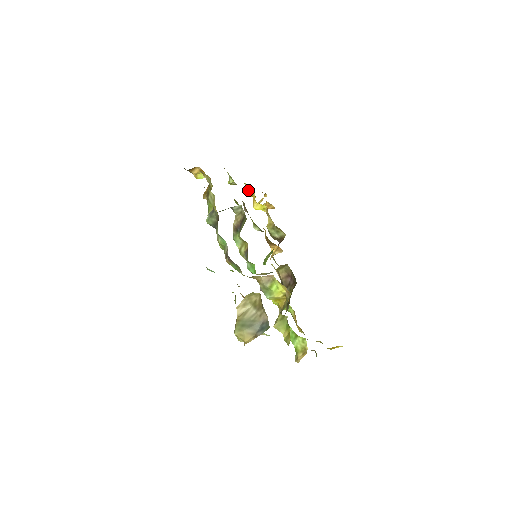
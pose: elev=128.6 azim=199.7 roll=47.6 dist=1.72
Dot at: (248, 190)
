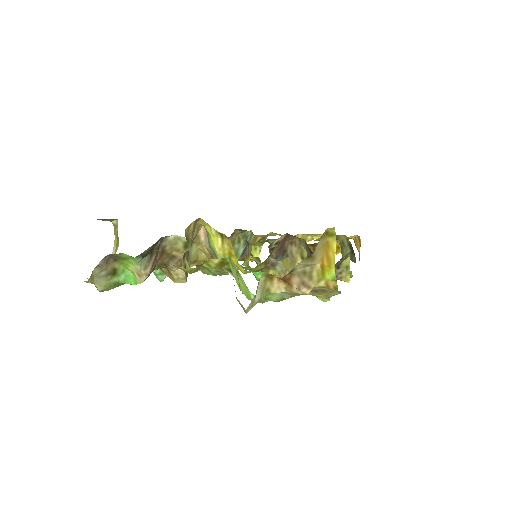
Dot at: occluded
